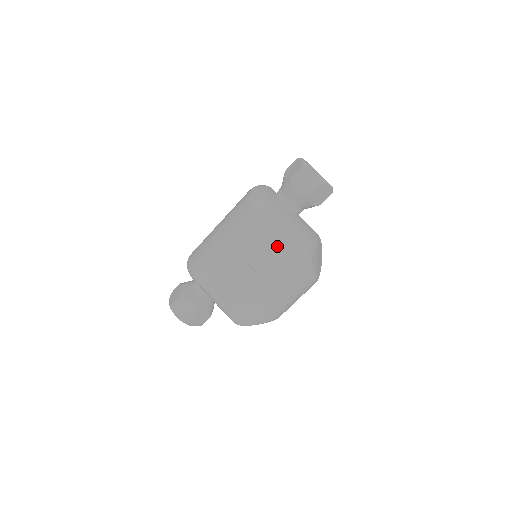
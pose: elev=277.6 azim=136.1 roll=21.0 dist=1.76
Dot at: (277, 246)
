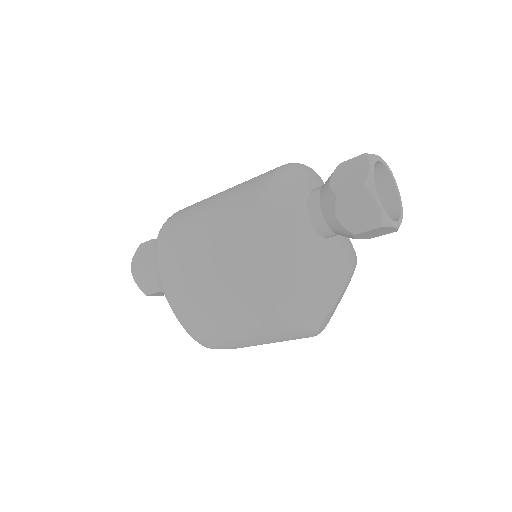
Dot at: (272, 304)
